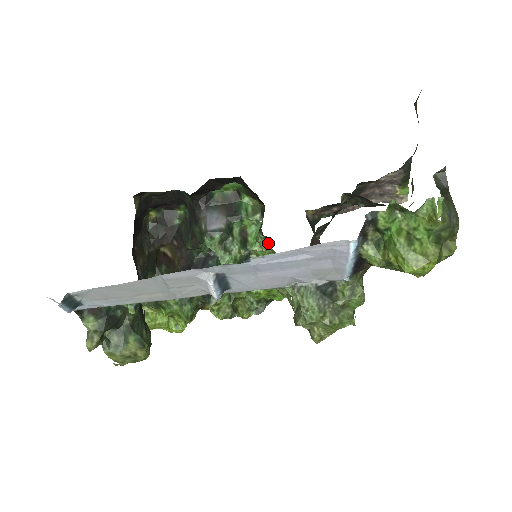
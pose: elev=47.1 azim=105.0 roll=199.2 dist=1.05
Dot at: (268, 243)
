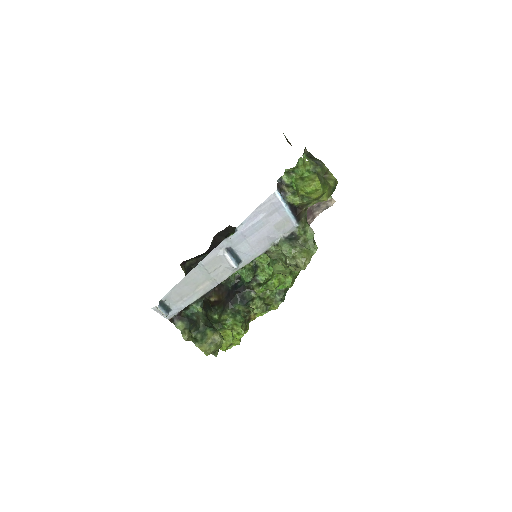
Dot at: occluded
